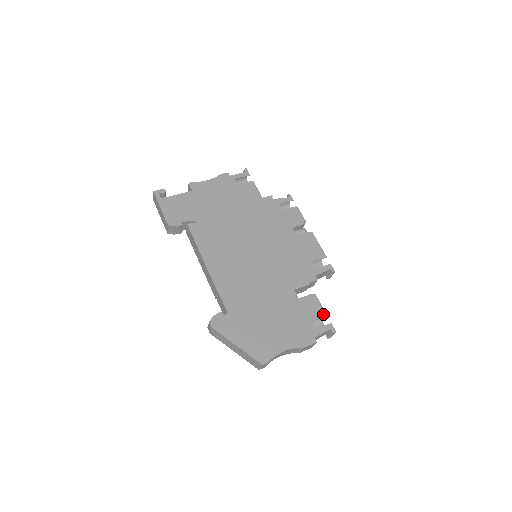
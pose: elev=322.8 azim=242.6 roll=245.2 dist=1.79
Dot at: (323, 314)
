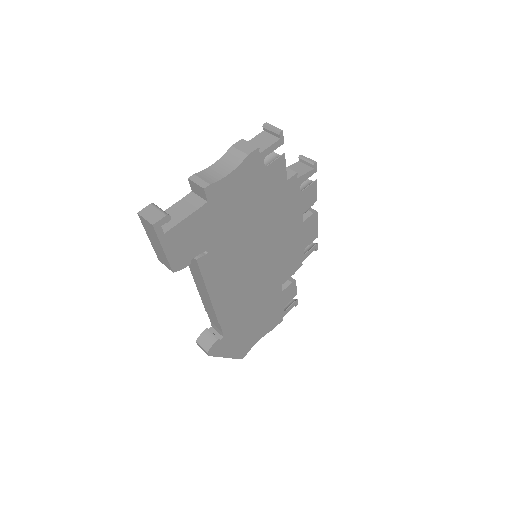
Dot at: (295, 295)
